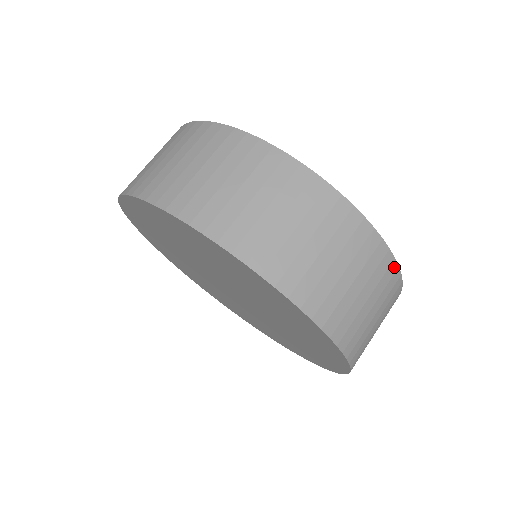
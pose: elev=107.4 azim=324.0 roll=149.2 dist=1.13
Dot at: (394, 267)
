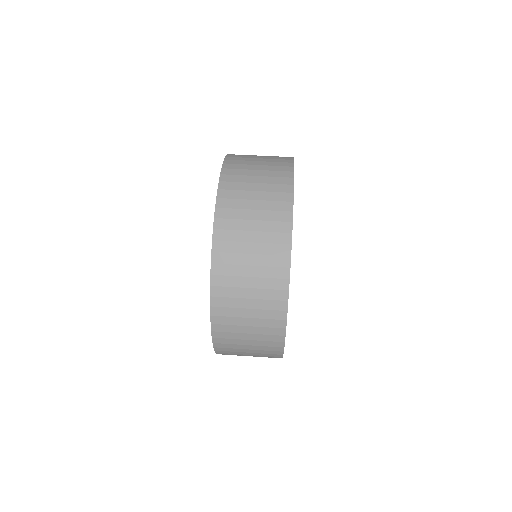
Dot at: (282, 332)
